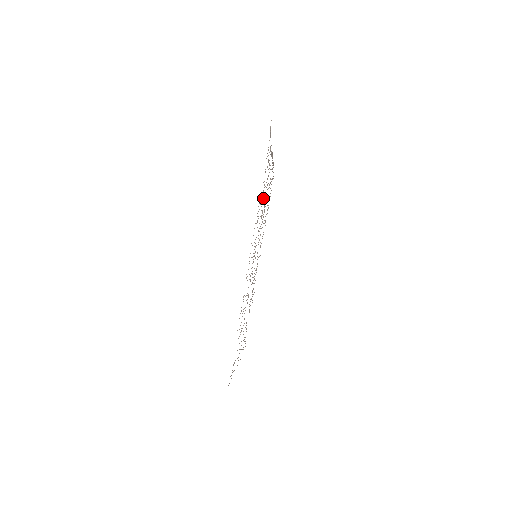
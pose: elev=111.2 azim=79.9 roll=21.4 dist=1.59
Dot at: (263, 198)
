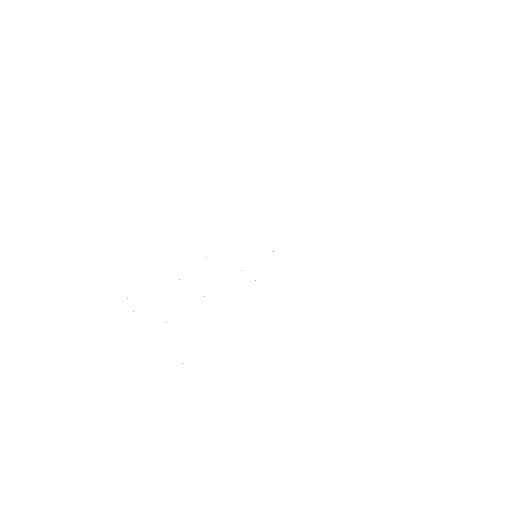
Dot at: occluded
